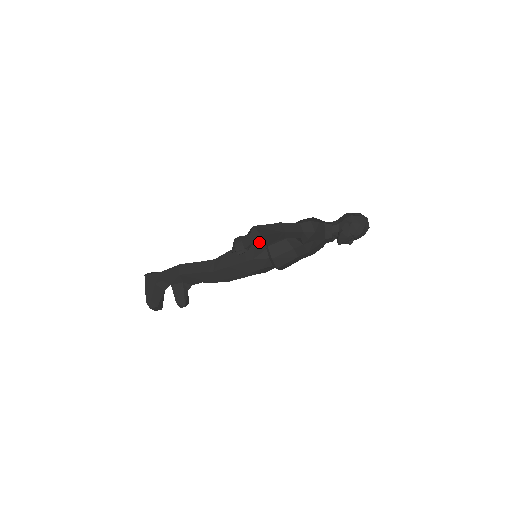
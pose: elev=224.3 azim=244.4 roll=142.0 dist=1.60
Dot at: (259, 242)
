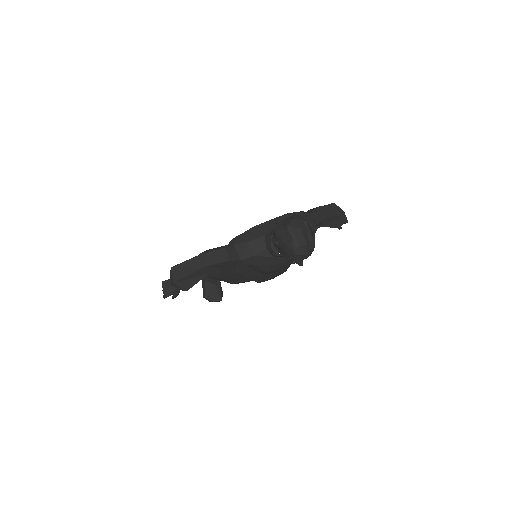
Dot at: (179, 287)
